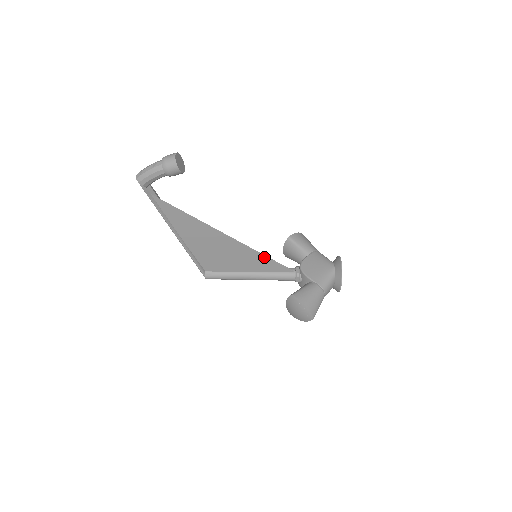
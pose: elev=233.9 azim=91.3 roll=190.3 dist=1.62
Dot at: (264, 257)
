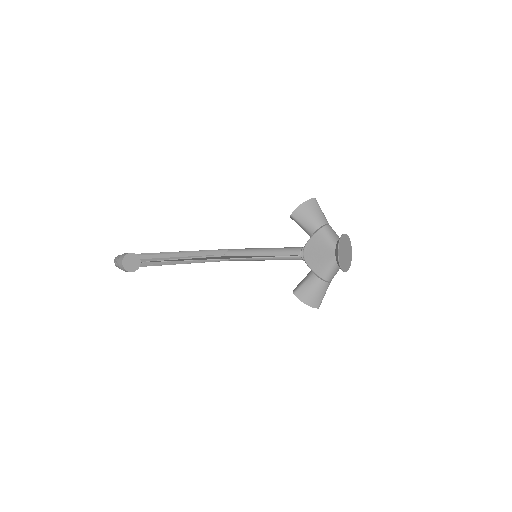
Dot at: (262, 257)
